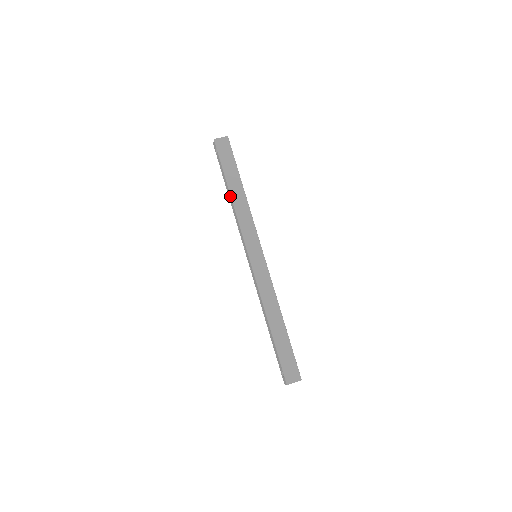
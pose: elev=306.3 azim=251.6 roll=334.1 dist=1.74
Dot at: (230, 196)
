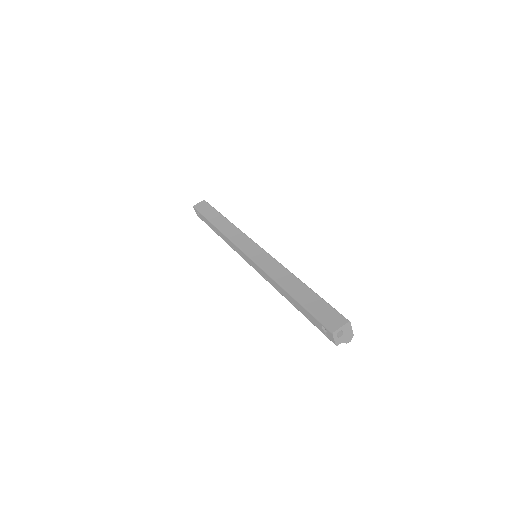
Dot at: (216, 229)
